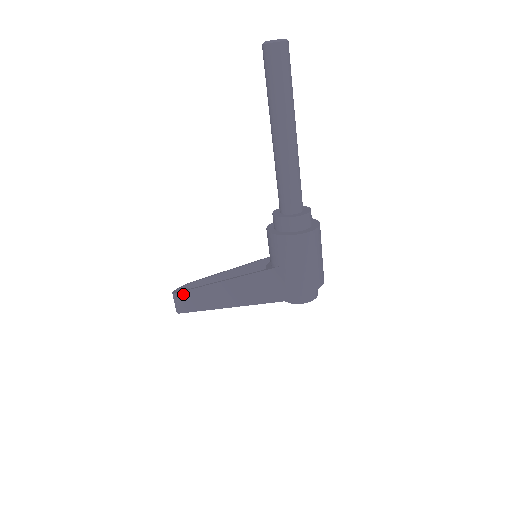
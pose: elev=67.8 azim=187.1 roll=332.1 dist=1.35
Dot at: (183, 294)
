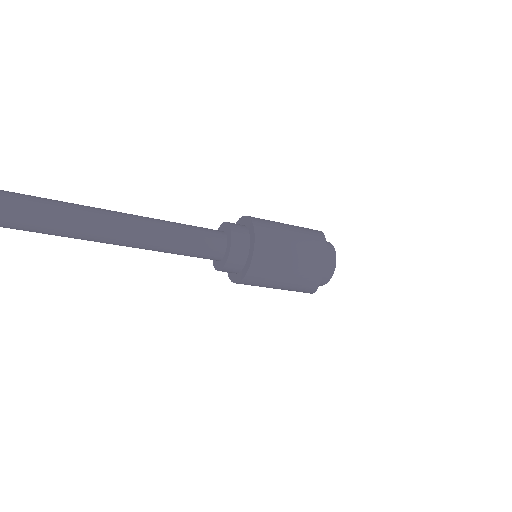
Dot at: occluded
